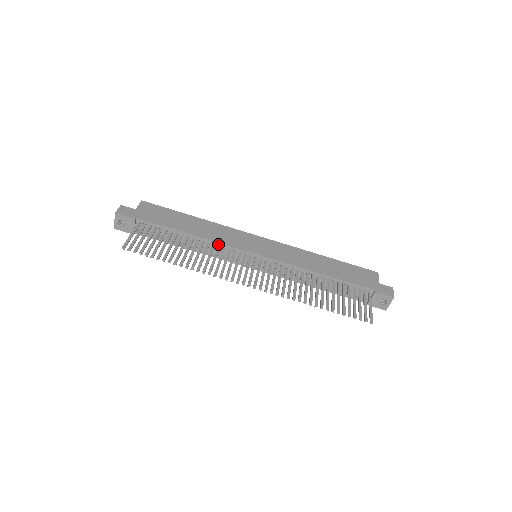
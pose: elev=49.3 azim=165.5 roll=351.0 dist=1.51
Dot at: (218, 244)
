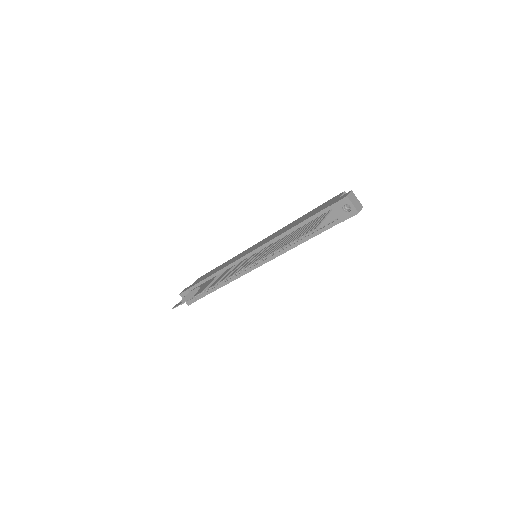
Dot at: (228, 267)
